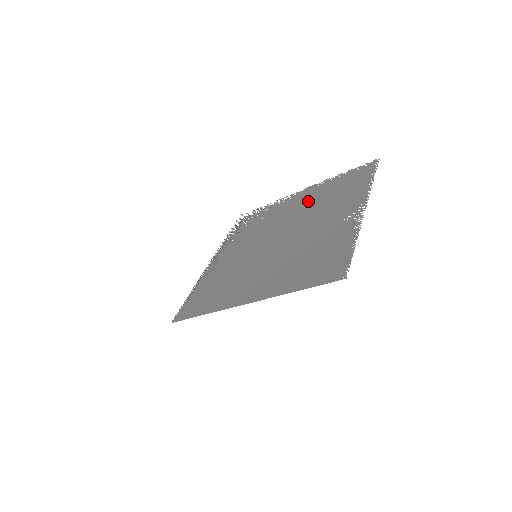
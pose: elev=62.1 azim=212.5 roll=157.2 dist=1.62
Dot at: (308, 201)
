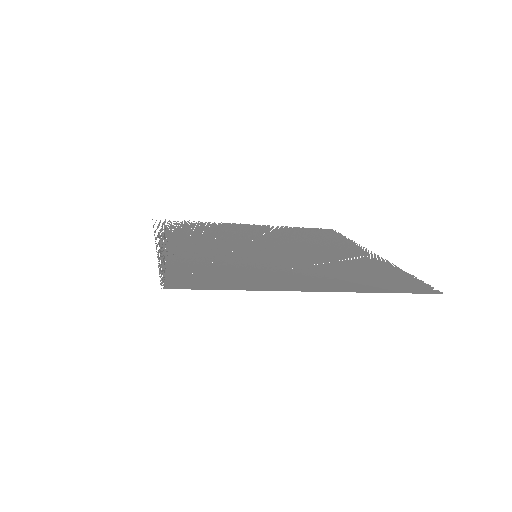
Dot at: (276, 233)
